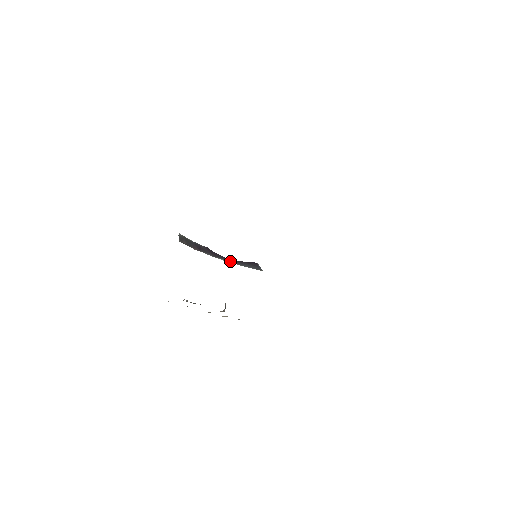
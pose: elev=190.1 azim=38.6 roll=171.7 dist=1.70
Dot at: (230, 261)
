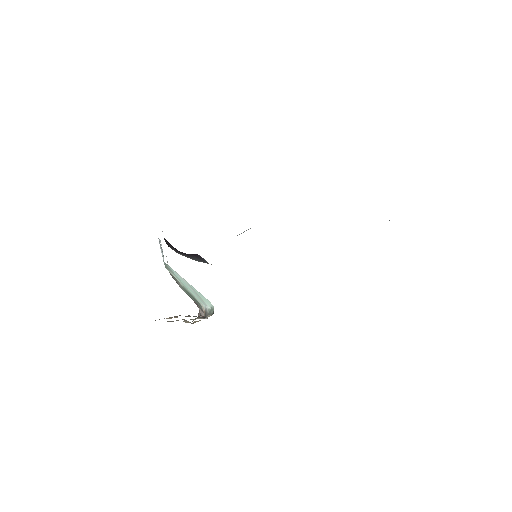
Dot at: (186, 256)
